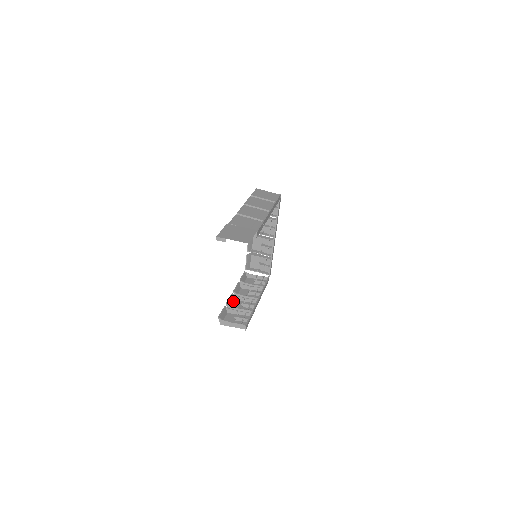
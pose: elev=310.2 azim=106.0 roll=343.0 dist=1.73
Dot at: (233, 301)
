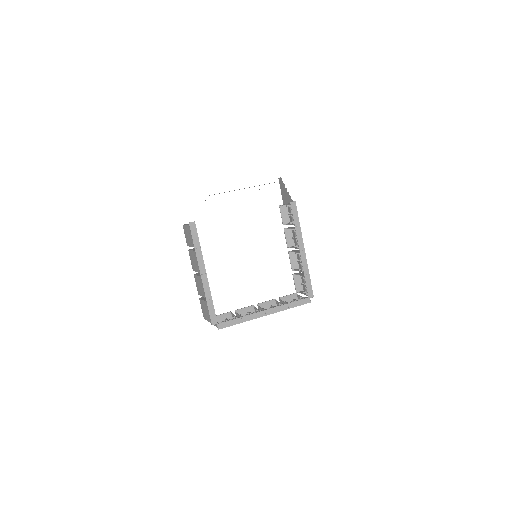
Dot at: occluded
